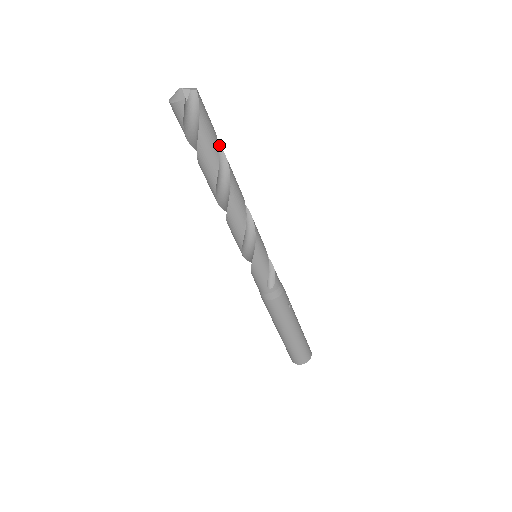
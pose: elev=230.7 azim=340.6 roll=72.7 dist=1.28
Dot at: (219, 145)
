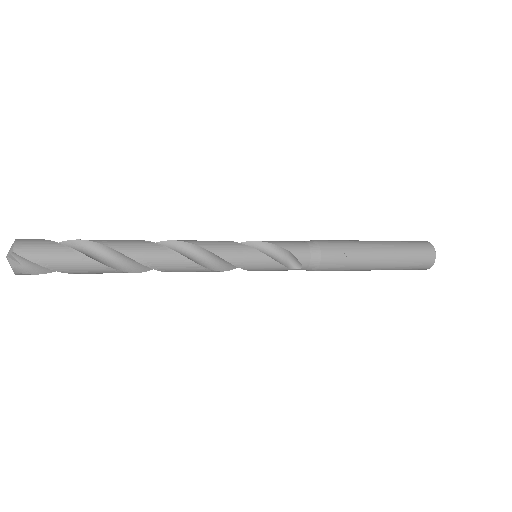
Dot at: (96, 243)
